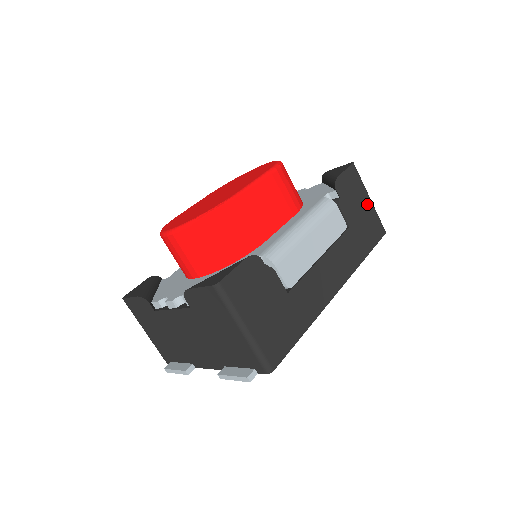
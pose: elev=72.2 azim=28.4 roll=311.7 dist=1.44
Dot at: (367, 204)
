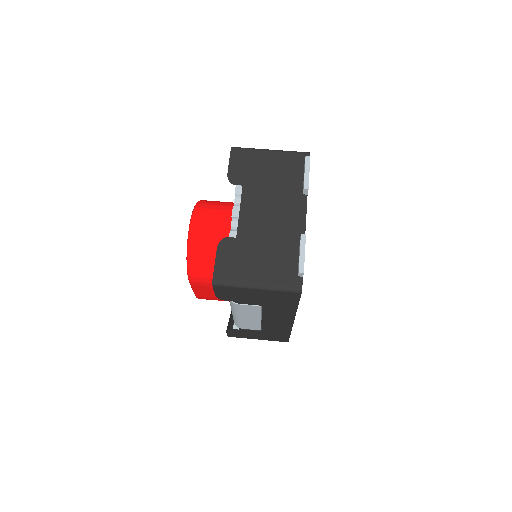
Dot at: occluded
